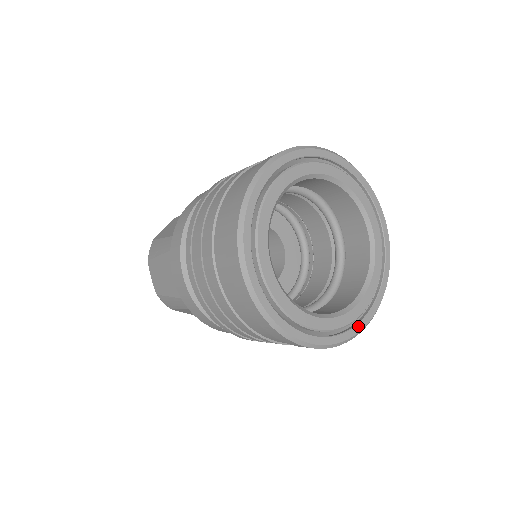
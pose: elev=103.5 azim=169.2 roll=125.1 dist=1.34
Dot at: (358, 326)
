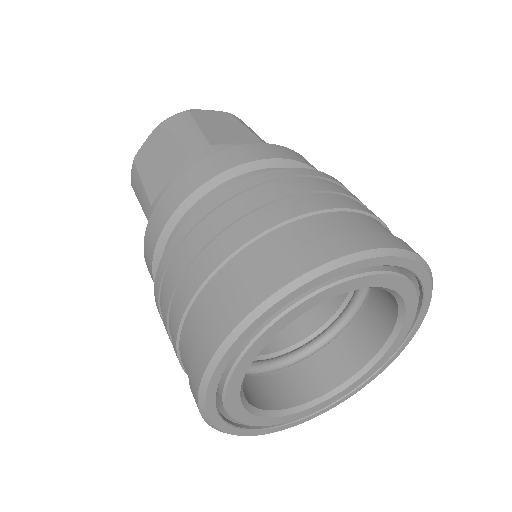
Dot at: (353, 392)
